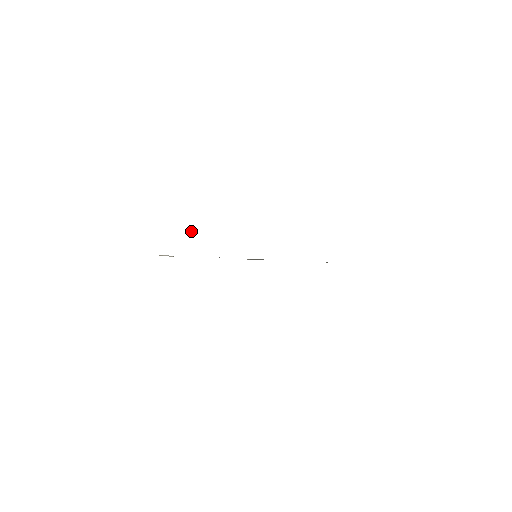
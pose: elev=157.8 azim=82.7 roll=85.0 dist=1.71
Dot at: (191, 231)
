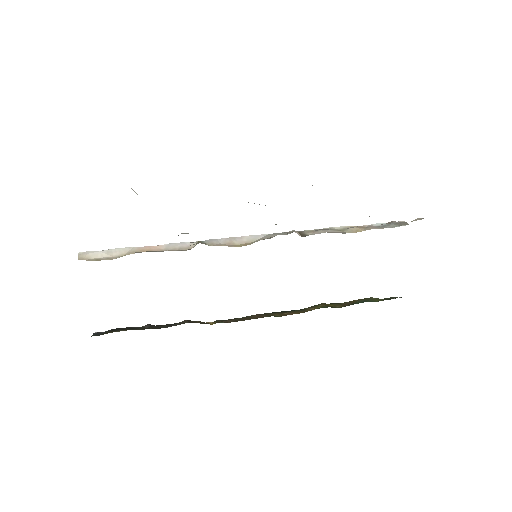
Dot at: occluded
